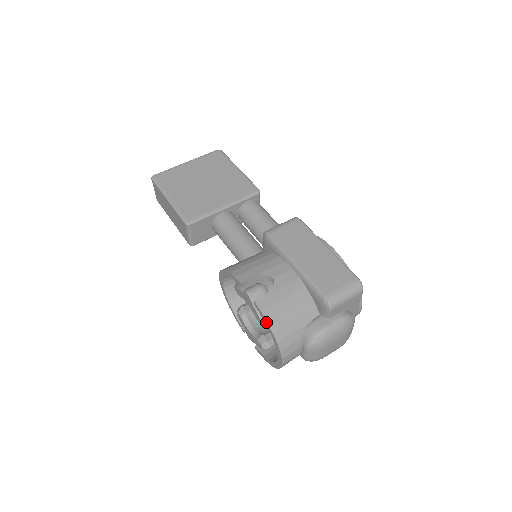
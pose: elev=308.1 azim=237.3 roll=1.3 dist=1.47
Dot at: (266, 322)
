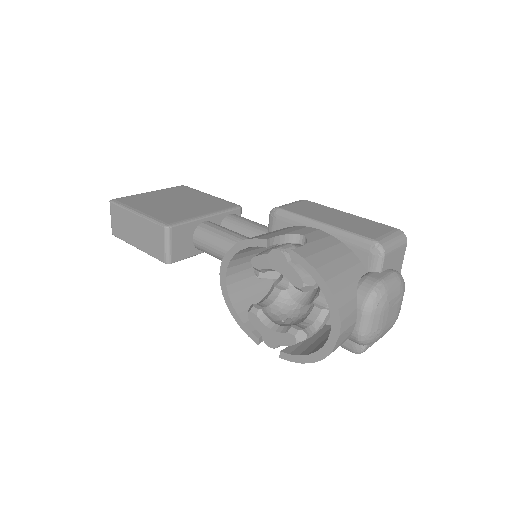
Dot at: (313, 271)
